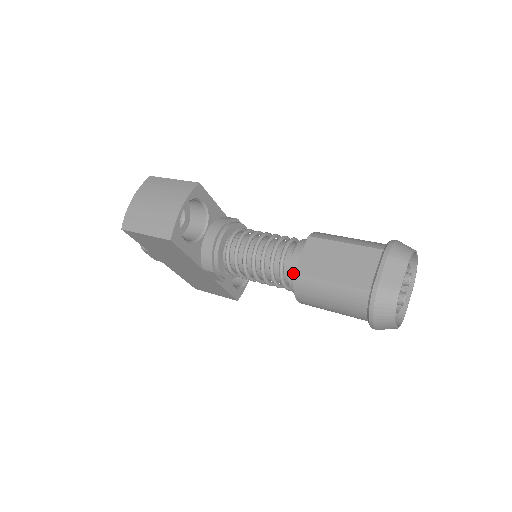
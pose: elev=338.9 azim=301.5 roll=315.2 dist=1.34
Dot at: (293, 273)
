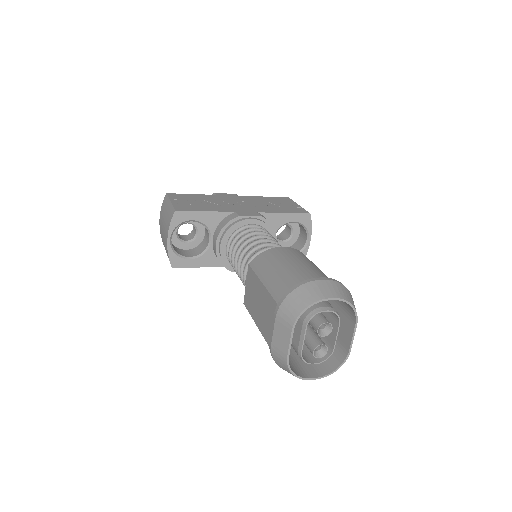
Dot at: occluded
